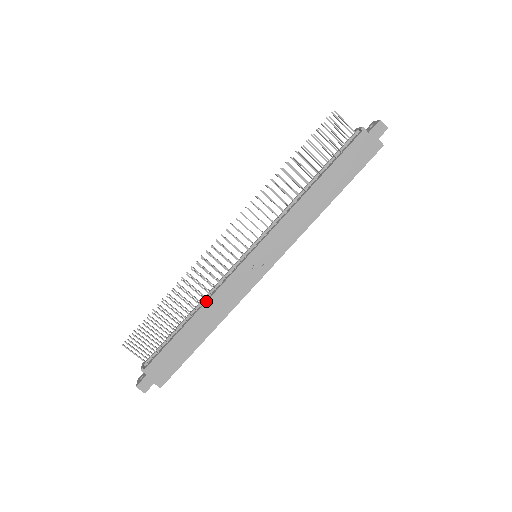
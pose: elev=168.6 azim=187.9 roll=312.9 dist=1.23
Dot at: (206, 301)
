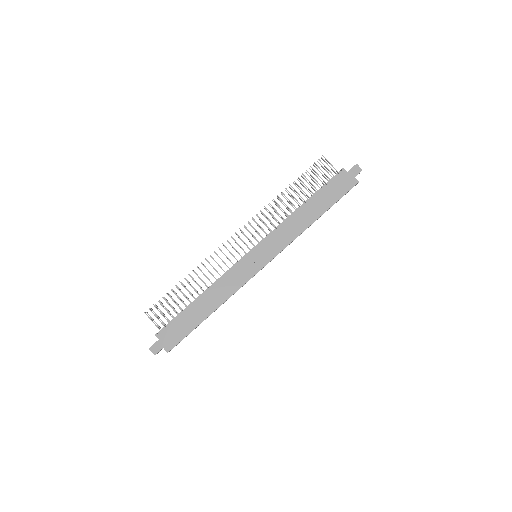
Dot at: (213, 285)
